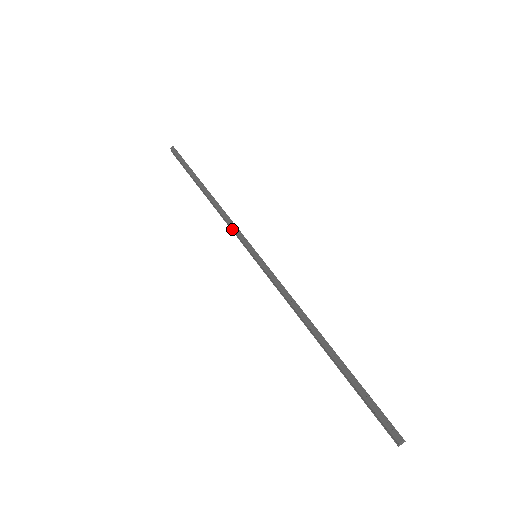
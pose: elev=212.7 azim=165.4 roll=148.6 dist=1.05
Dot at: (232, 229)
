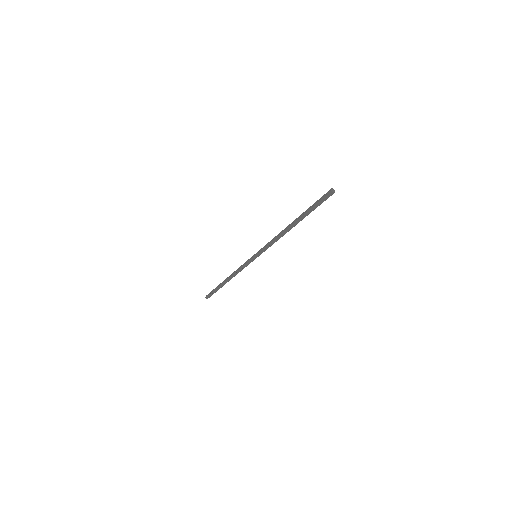
Dot at: (242, 267)
